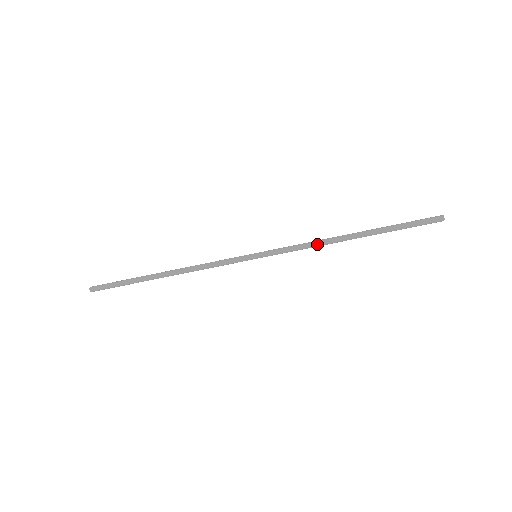
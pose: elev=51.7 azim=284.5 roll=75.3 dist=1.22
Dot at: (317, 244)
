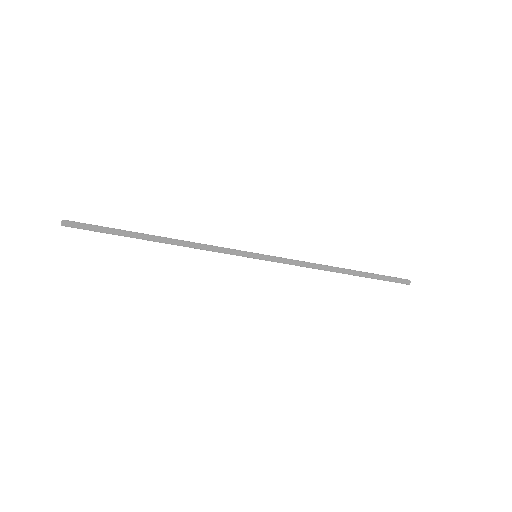
Dot at: (313, 265)
